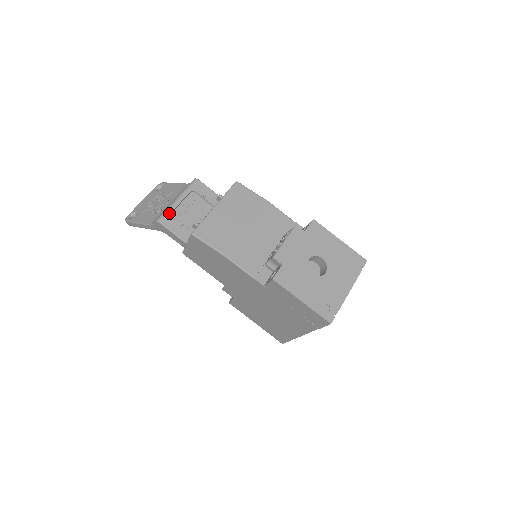
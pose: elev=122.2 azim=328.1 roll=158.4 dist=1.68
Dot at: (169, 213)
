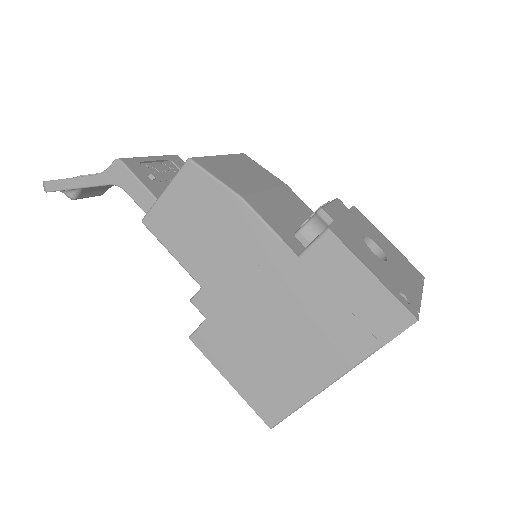
Dot at: (137, 160)
